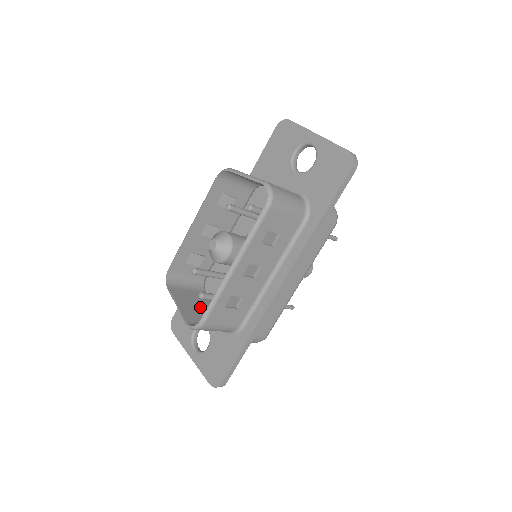
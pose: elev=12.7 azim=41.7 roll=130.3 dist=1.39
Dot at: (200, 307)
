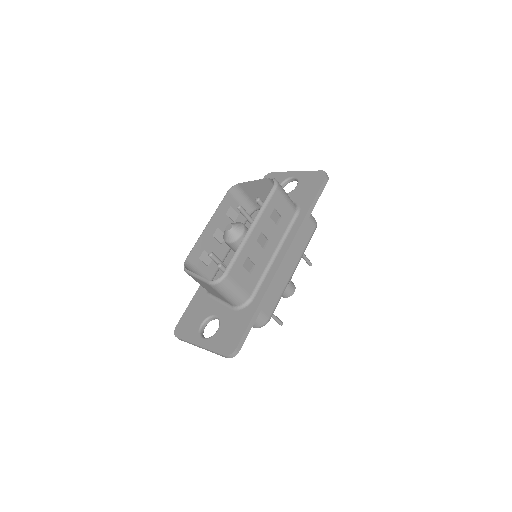
Dot at: occluded
